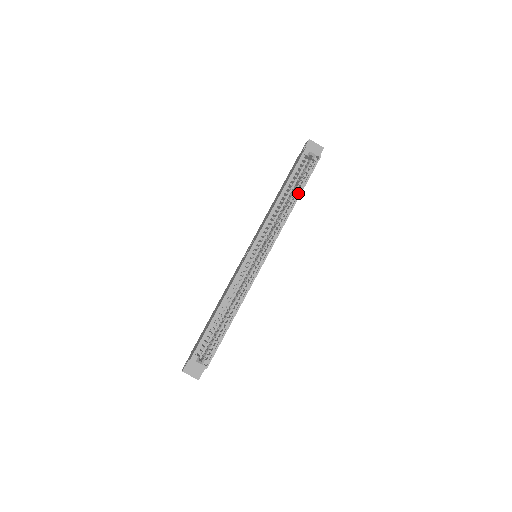
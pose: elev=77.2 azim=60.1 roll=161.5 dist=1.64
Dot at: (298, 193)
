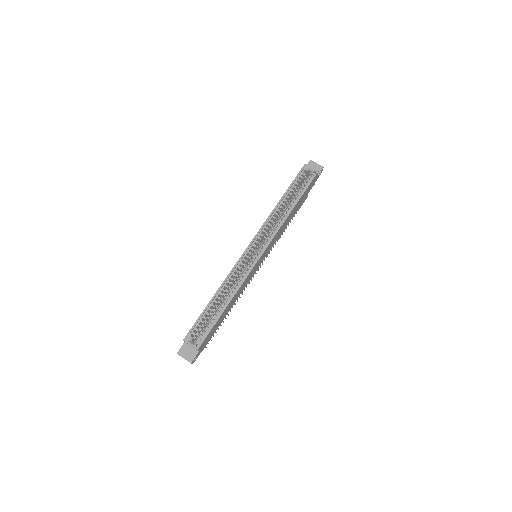
Dot at: (296, 201)
